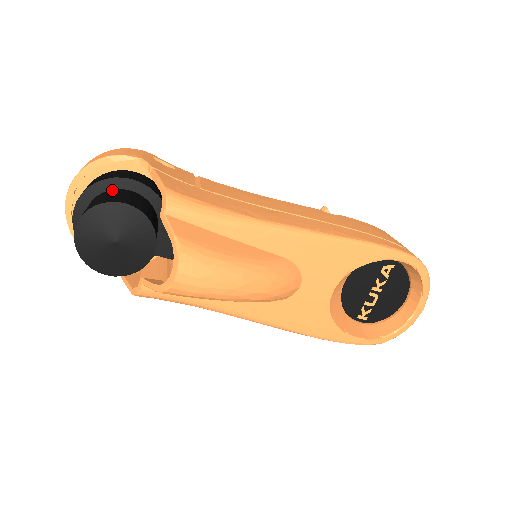
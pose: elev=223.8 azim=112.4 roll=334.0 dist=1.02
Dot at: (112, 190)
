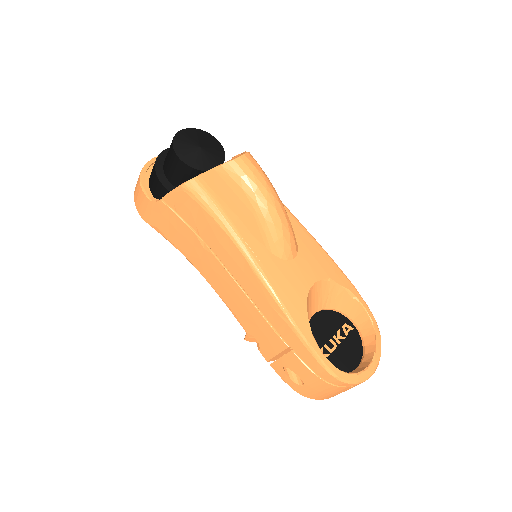
Dot at: occluded
